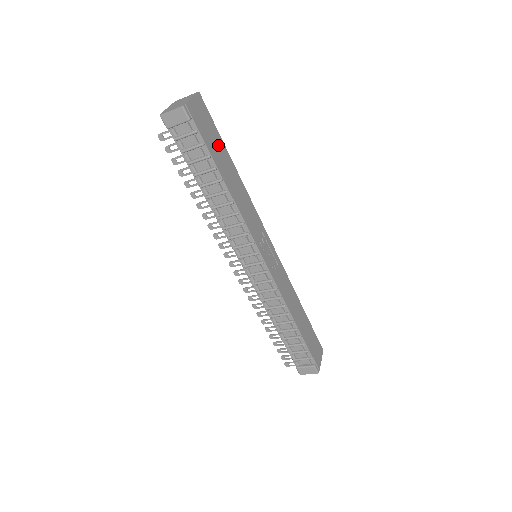
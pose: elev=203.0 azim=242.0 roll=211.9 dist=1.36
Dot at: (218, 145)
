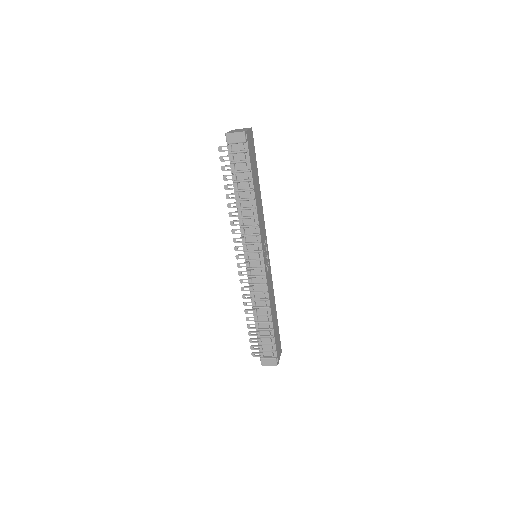
Dot at: (255, 166)
